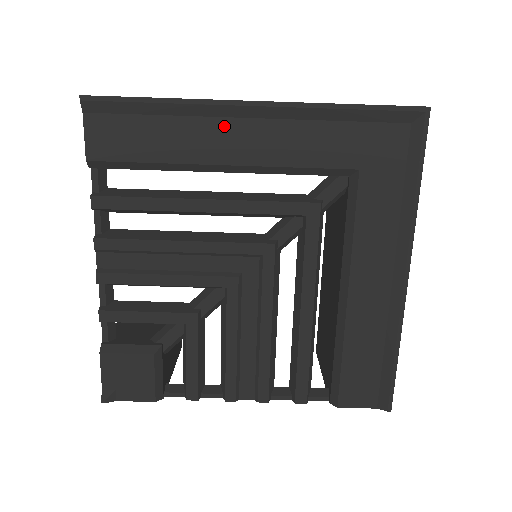
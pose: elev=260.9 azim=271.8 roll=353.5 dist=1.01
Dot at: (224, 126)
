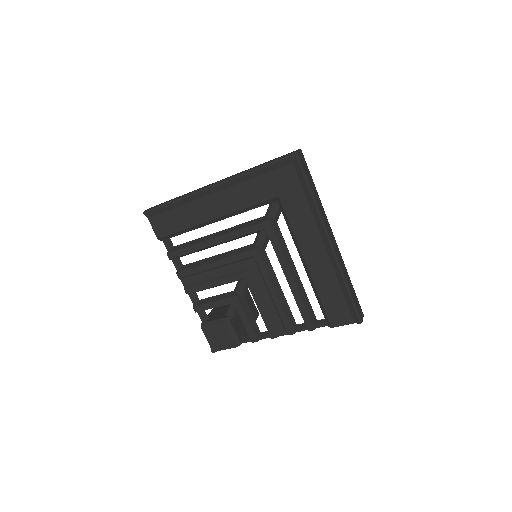
Dot at: (206, 201)
